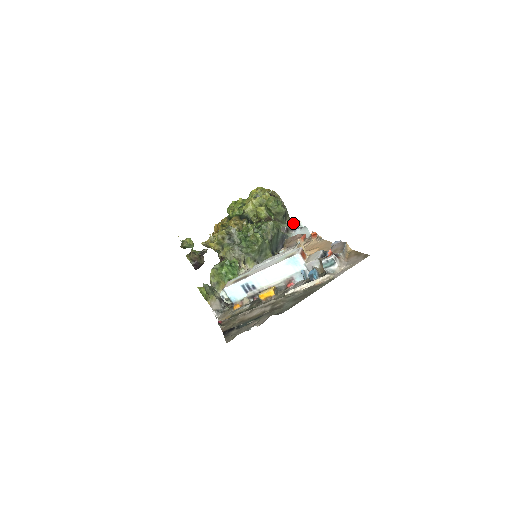
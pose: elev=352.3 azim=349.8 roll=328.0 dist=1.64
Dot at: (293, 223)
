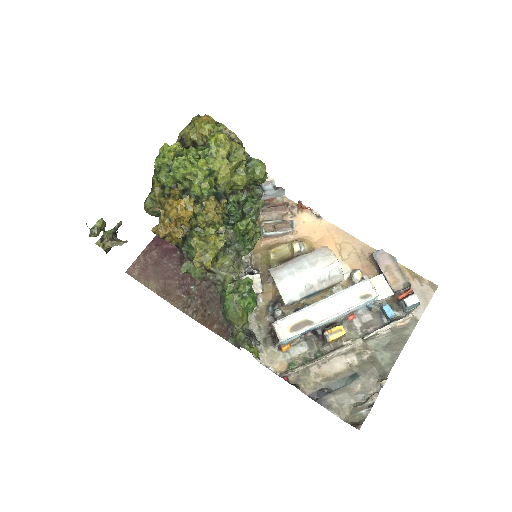
Dot at: occluded
